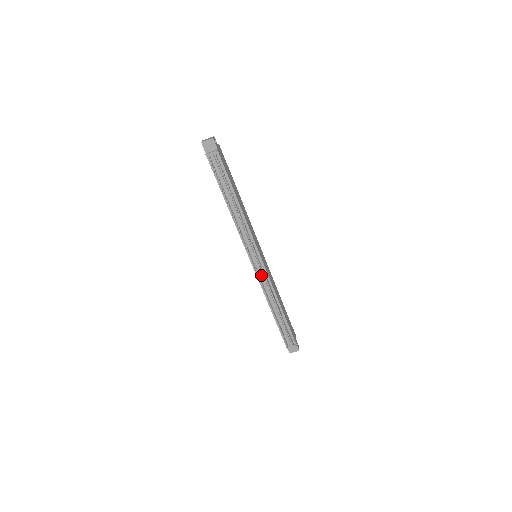
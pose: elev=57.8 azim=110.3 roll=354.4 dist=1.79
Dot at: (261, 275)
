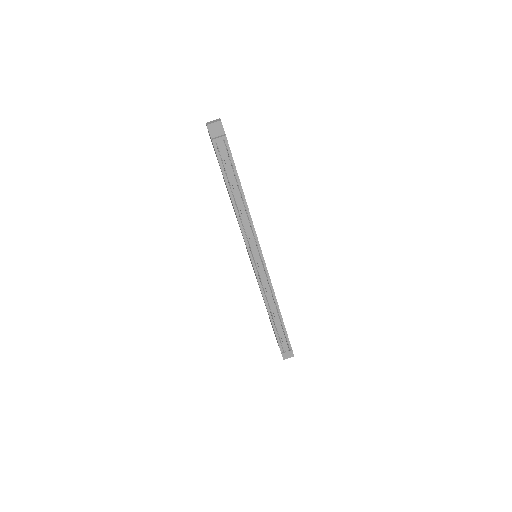
Dot at: (262, 277)
